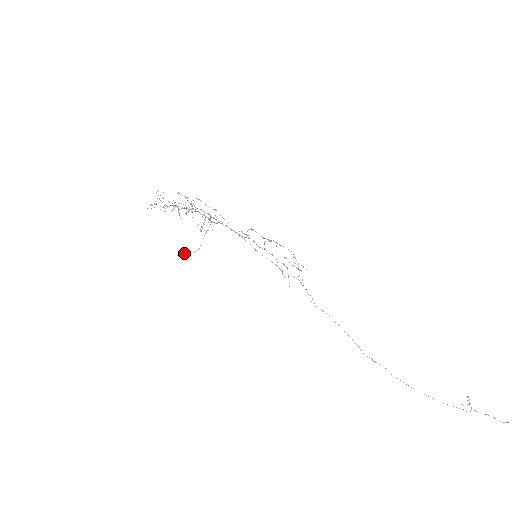
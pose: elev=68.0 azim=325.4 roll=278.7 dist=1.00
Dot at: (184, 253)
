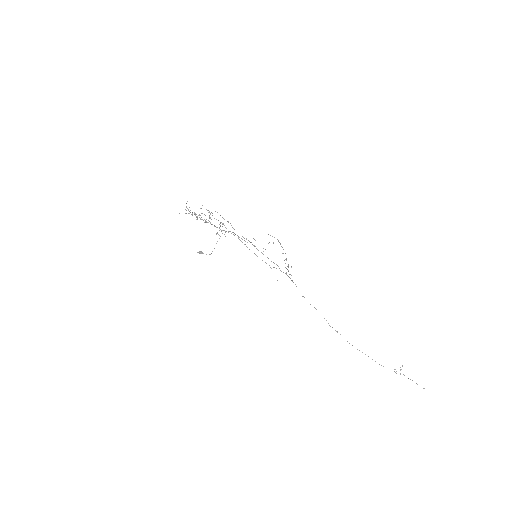
Dot at: (202, 253)
